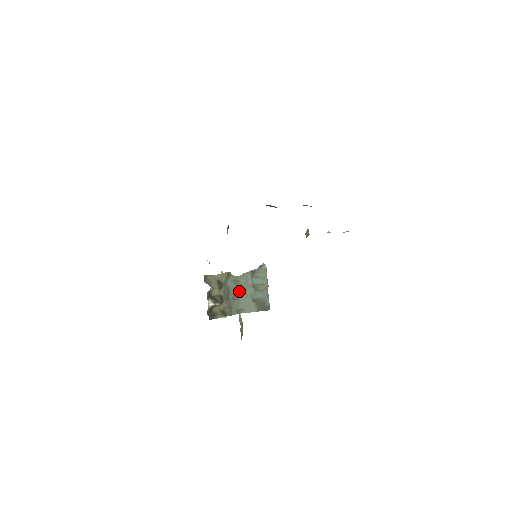
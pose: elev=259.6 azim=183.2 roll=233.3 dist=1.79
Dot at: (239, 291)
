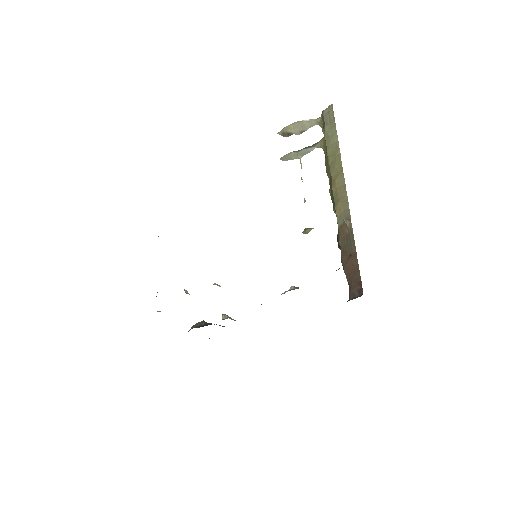
Dot at: occluded
